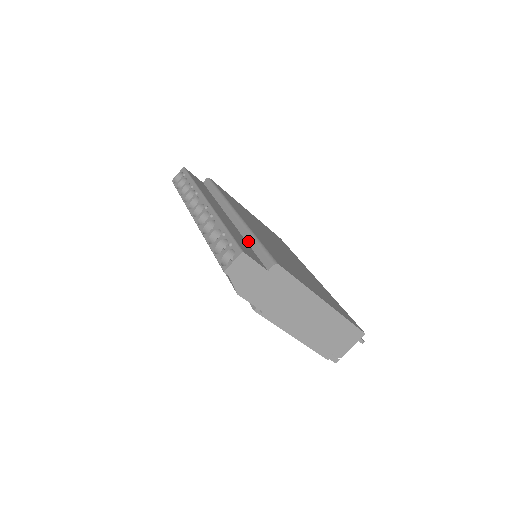
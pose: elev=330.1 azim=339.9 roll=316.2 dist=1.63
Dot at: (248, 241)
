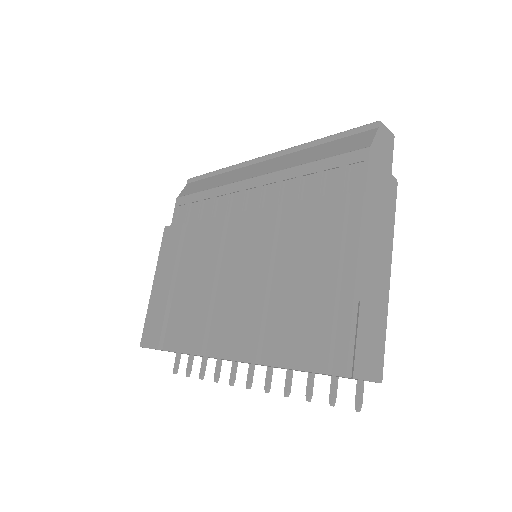
Dot at: occluded
